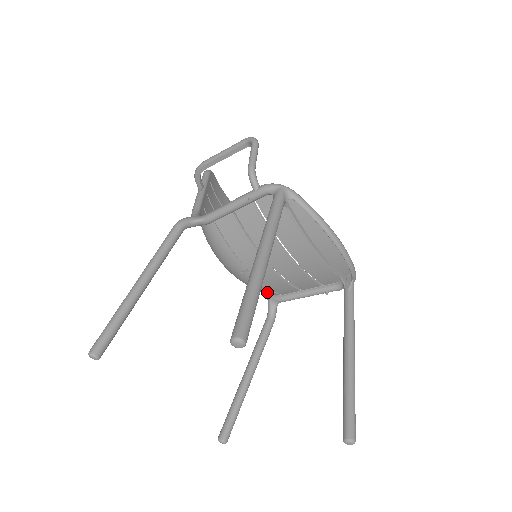
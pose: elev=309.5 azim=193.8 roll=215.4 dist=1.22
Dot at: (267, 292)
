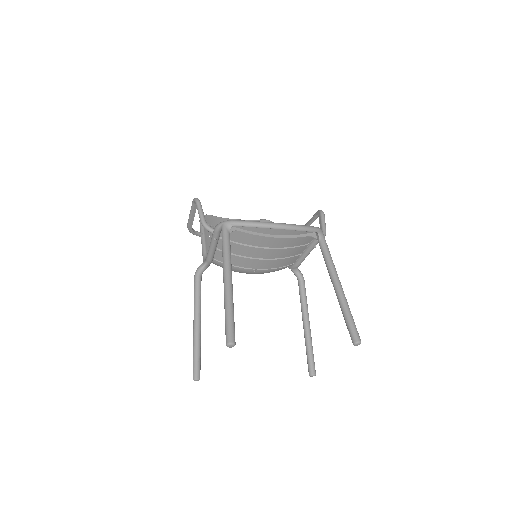
Dot at: (283, 268)
